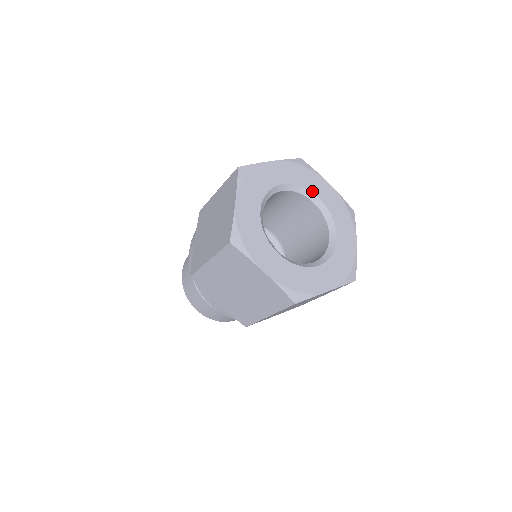
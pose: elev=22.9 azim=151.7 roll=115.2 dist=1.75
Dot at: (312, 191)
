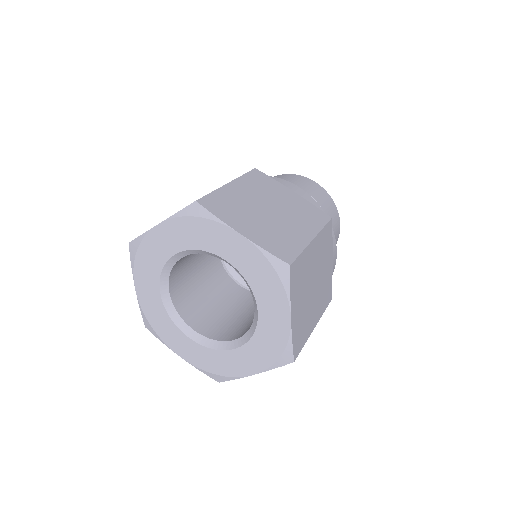
Dot at: (257, 300)
